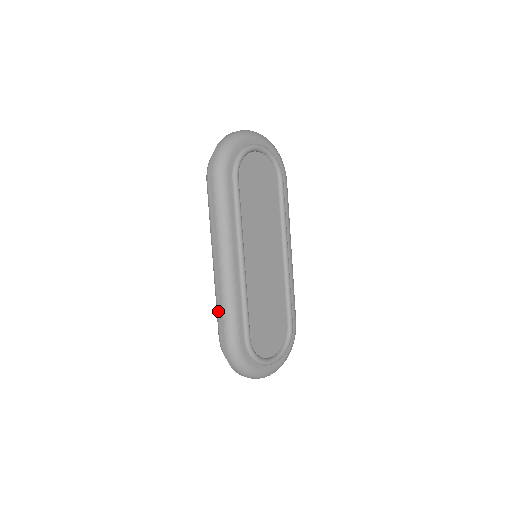
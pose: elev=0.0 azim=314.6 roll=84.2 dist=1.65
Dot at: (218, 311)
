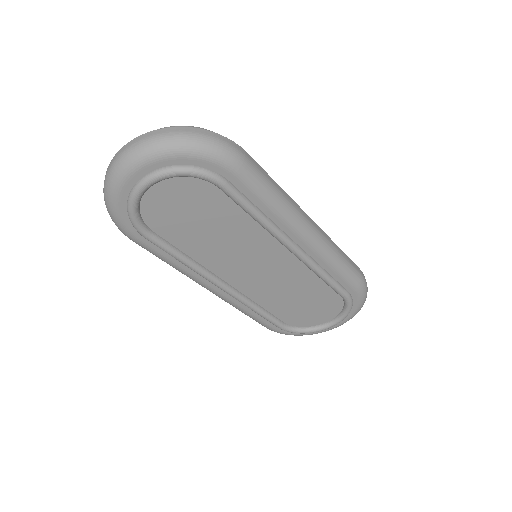
Dot at: occluded
